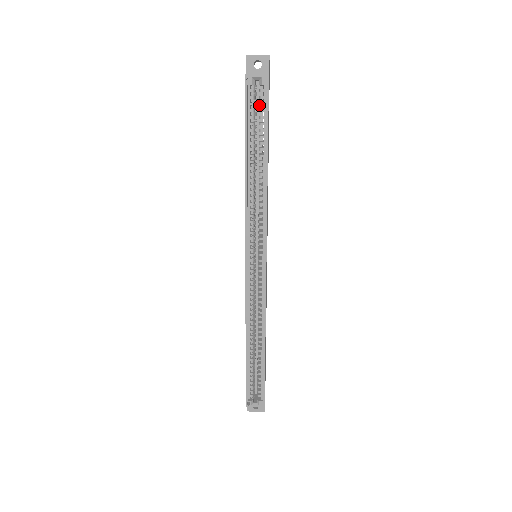
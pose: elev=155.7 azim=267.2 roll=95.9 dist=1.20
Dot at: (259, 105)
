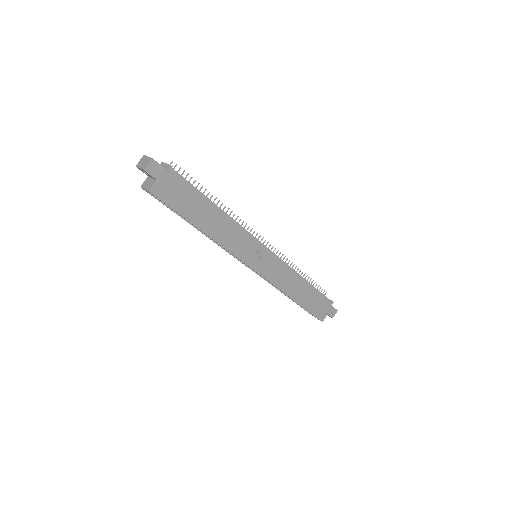
Dot at: occluded
